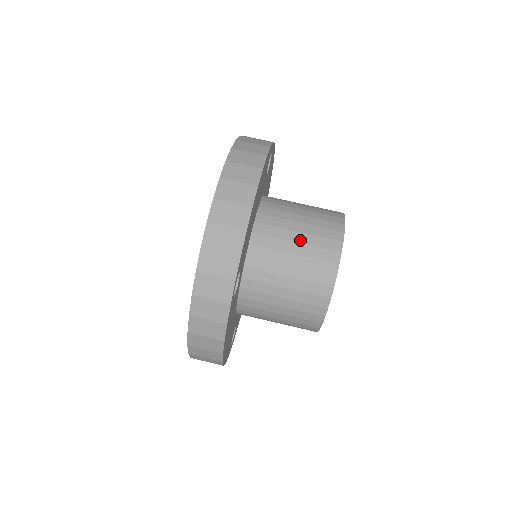
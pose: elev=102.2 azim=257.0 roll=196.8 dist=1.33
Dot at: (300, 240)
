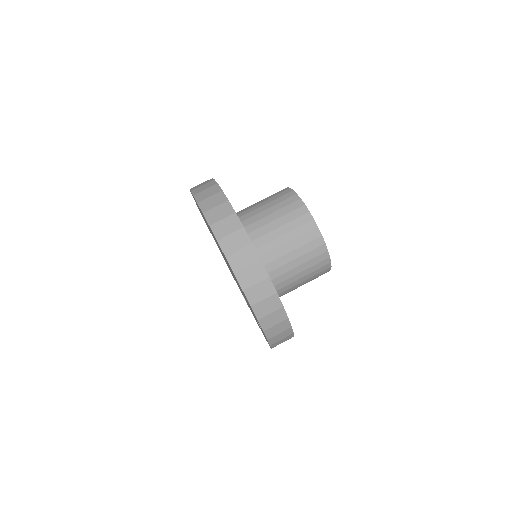
Dot at: (296, 256)
